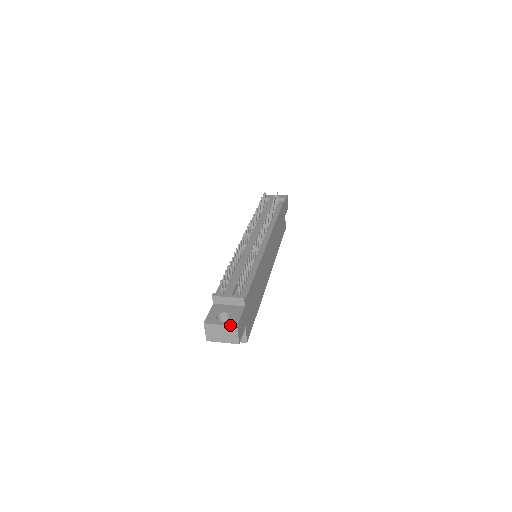
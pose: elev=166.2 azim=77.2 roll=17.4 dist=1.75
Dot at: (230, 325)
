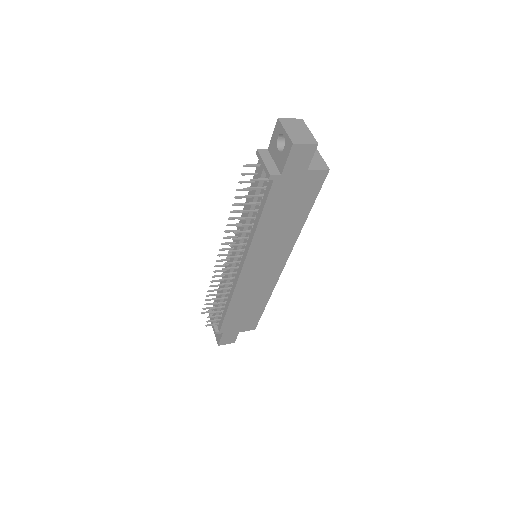
Dot at: occluded
